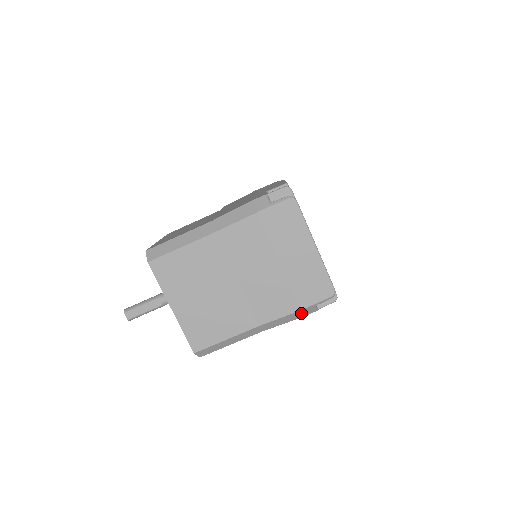
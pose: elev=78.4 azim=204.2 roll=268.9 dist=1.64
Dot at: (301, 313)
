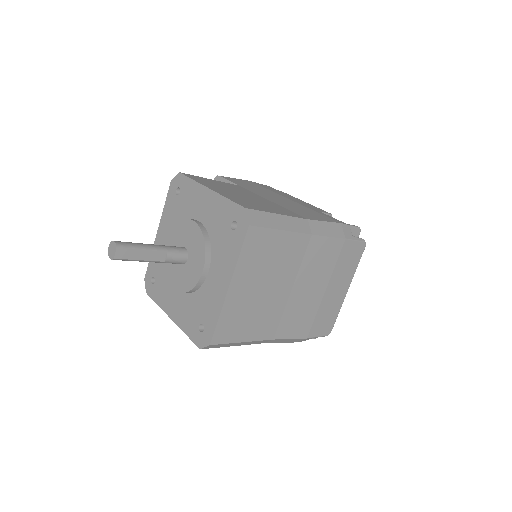
Dot at: (301, 340)
